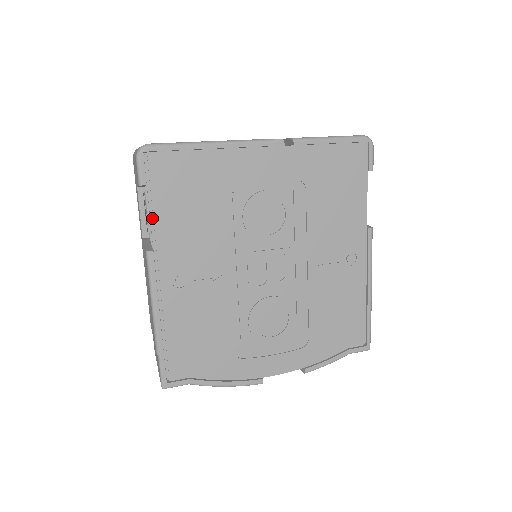
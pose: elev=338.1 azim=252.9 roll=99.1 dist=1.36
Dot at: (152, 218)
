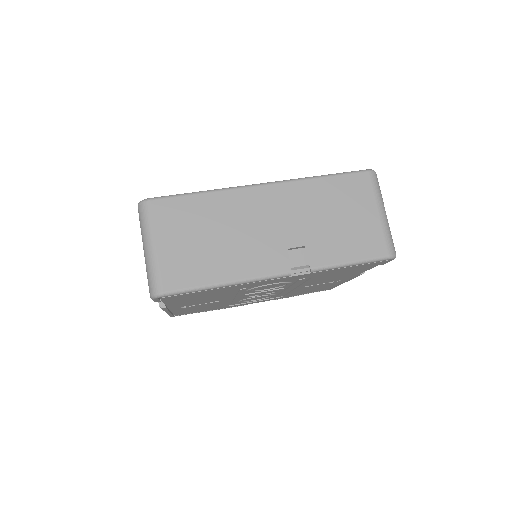
Dot at: occluded
